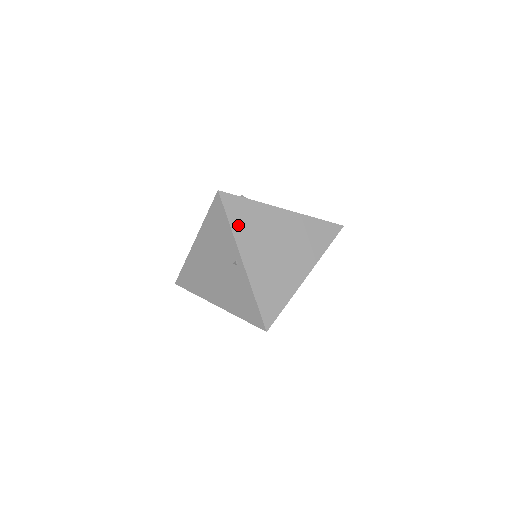
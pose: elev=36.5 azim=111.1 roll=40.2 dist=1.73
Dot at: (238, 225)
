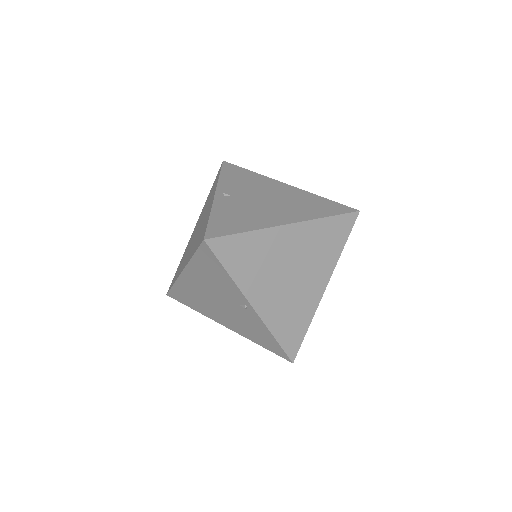
Dot at: (238, 270)
